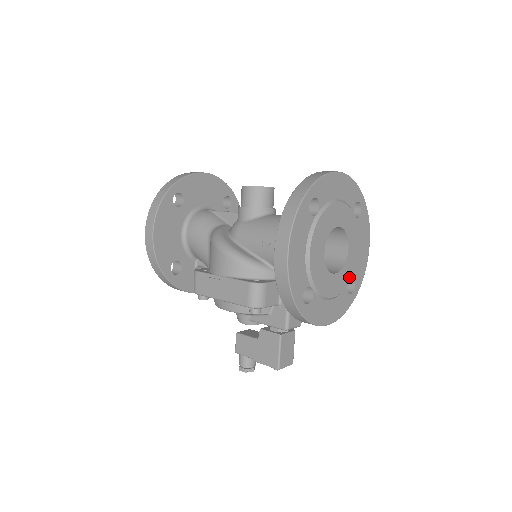
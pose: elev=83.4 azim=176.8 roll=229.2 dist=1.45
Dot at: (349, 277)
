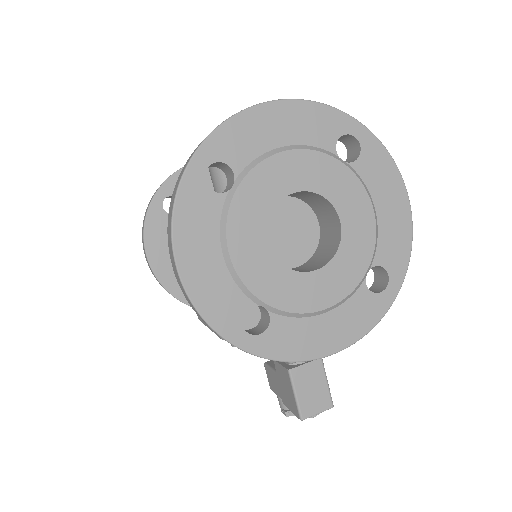
Dot at: (360, 267)
